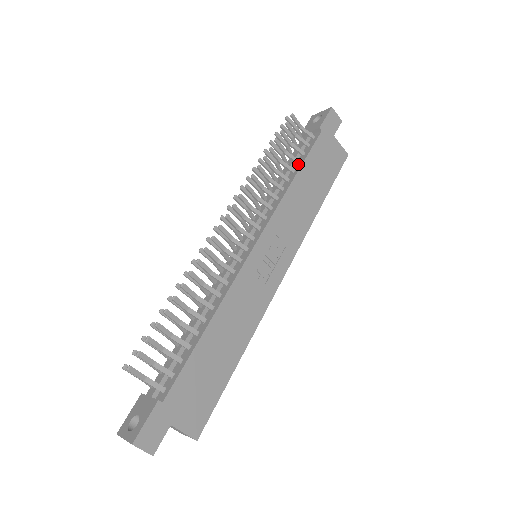
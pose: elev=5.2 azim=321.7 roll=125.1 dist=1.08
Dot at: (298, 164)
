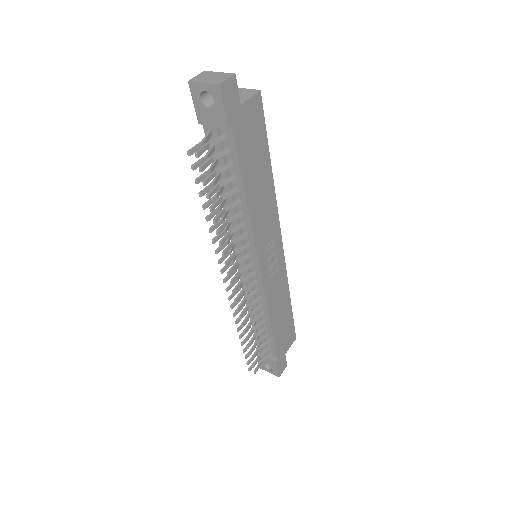
Dot at: (235, 179)
